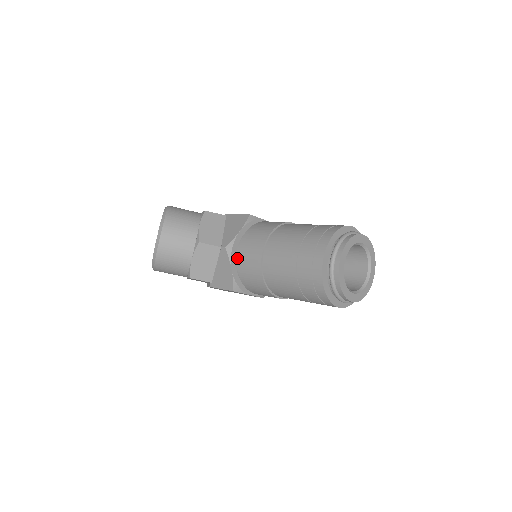
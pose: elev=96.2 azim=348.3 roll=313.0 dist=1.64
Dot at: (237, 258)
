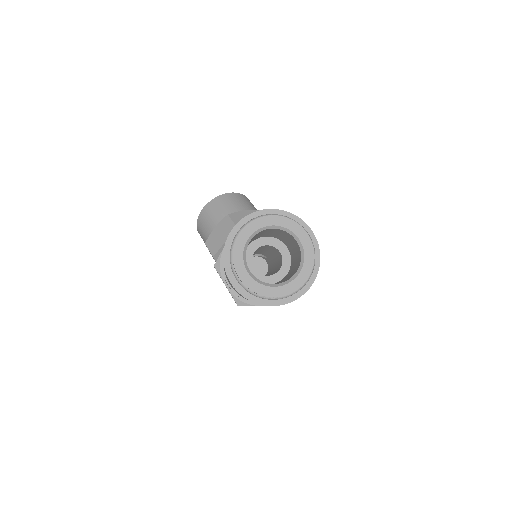
Dot at: occluded
